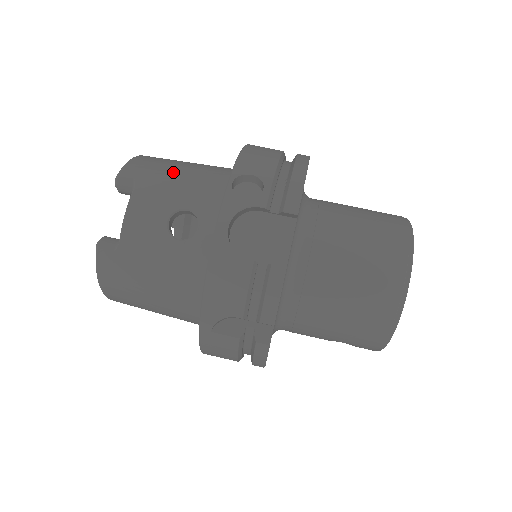
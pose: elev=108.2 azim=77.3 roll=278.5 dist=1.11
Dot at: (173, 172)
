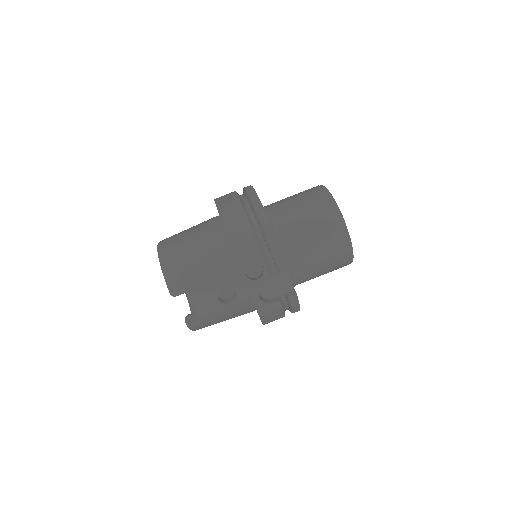
Dot at: (197, 270)
